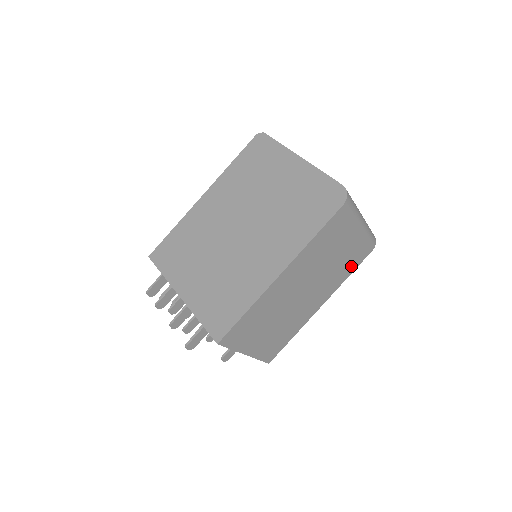
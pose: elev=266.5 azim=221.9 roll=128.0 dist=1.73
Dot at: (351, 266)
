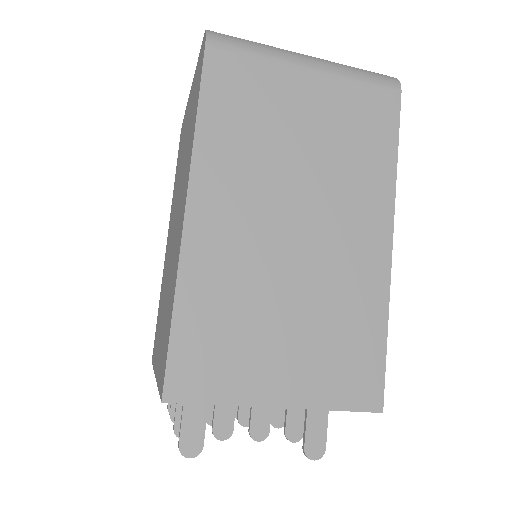
Dot at: (378, 140)
